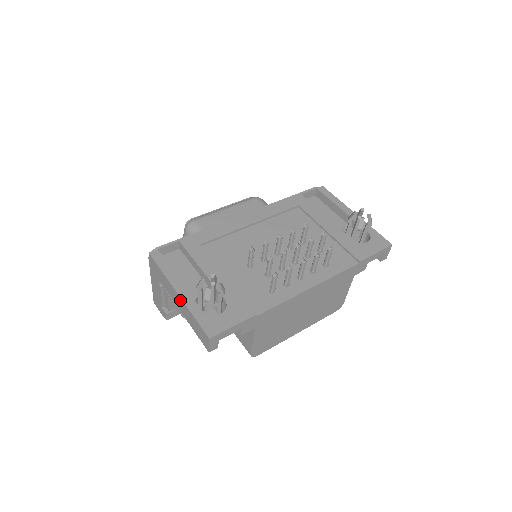
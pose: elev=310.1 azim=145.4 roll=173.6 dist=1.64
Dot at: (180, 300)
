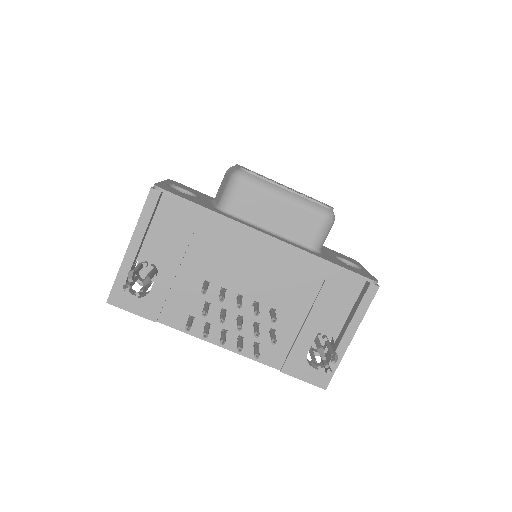
Dot at: (126, 252)
